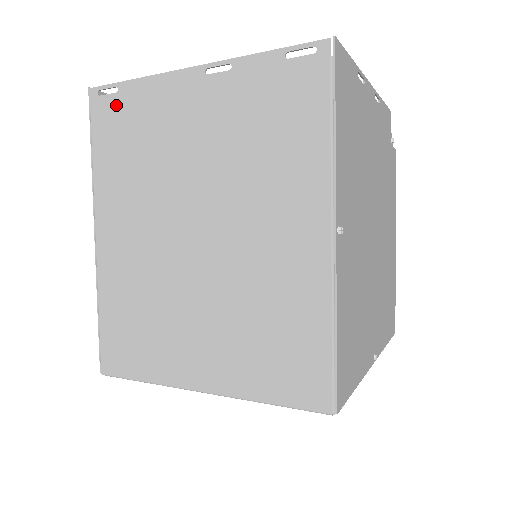
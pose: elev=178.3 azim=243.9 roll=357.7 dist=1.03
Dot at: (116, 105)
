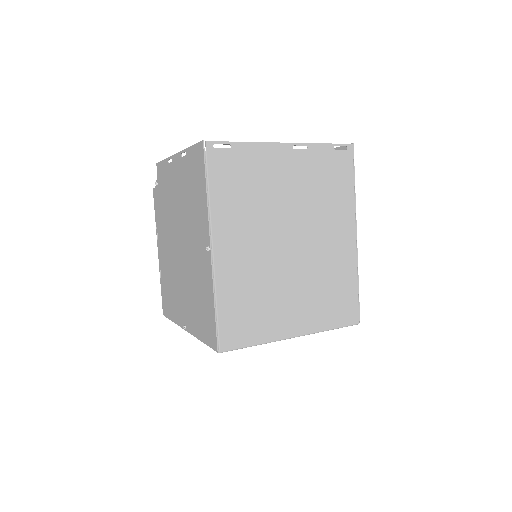
Dot at: (230, 157)
